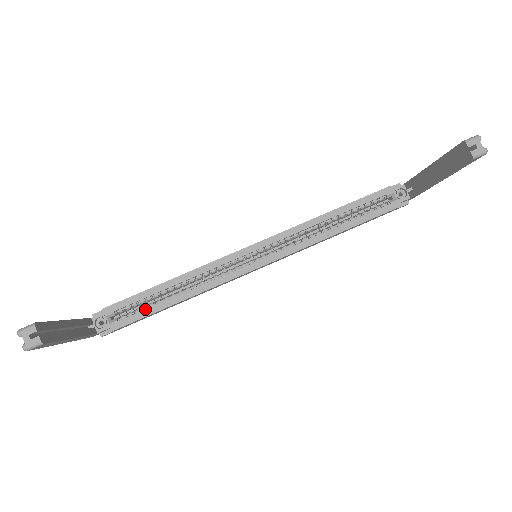
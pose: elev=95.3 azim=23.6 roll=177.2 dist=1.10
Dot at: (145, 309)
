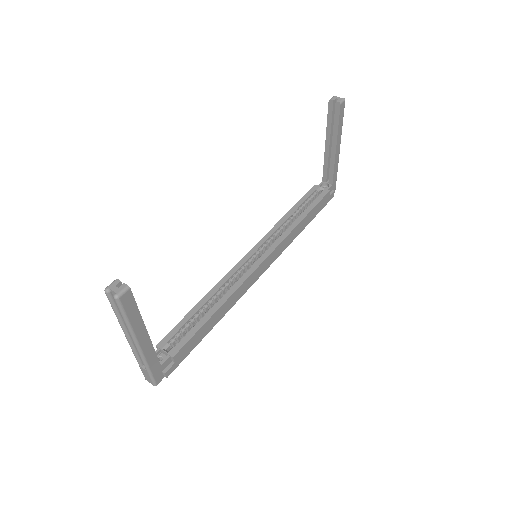
Dot at: (192, 328)
